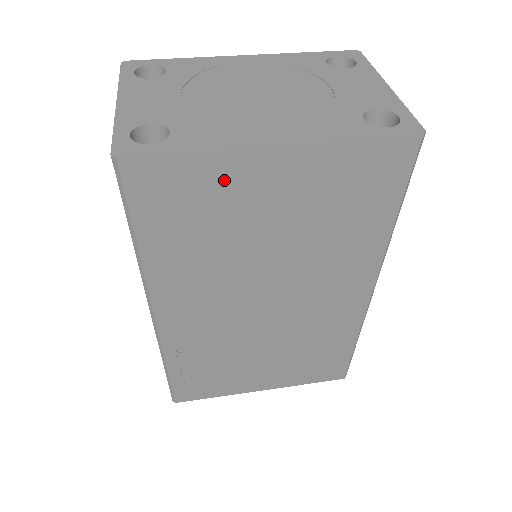
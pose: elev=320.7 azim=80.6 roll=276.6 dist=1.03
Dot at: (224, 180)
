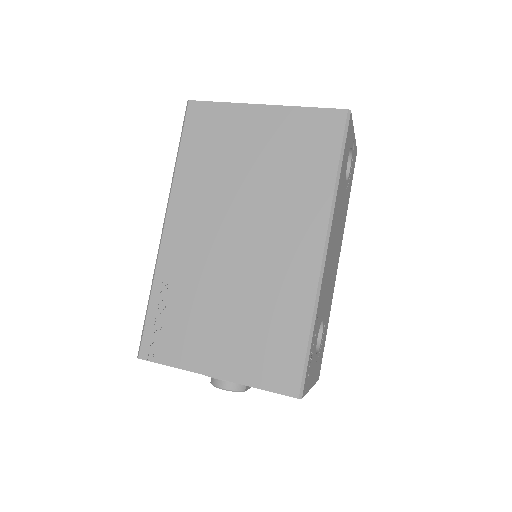
Dot at: (234, 122)
